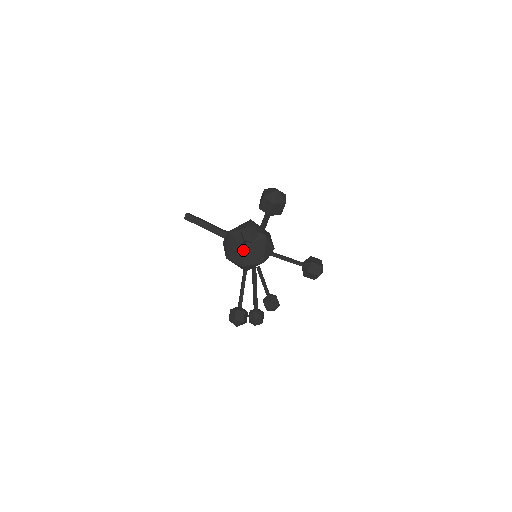
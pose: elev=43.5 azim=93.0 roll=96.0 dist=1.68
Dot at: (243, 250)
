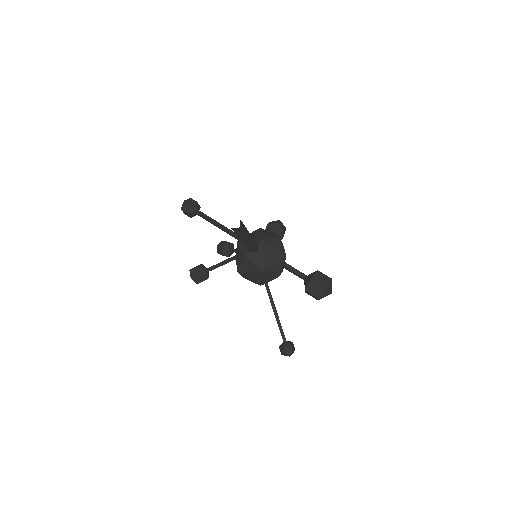
Dot at: occluded
